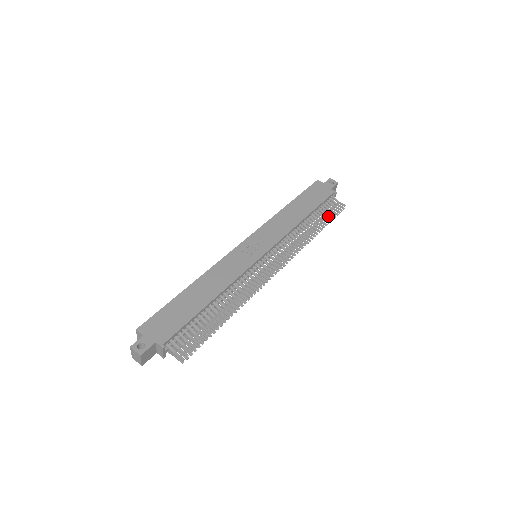
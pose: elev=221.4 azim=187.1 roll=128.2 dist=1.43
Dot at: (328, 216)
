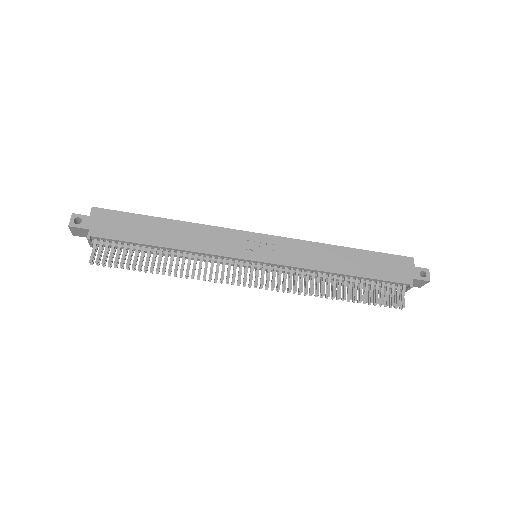
Dot at: (371, 297)
